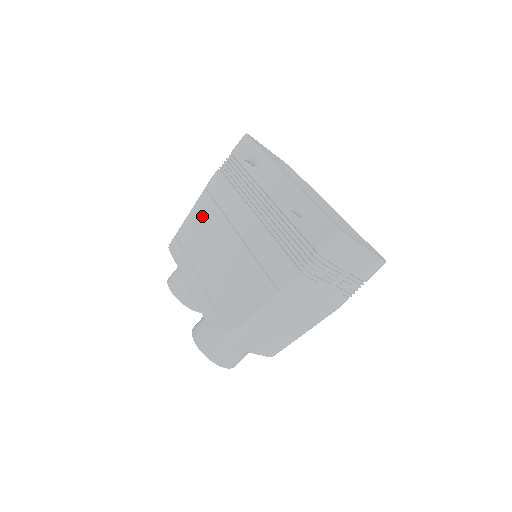
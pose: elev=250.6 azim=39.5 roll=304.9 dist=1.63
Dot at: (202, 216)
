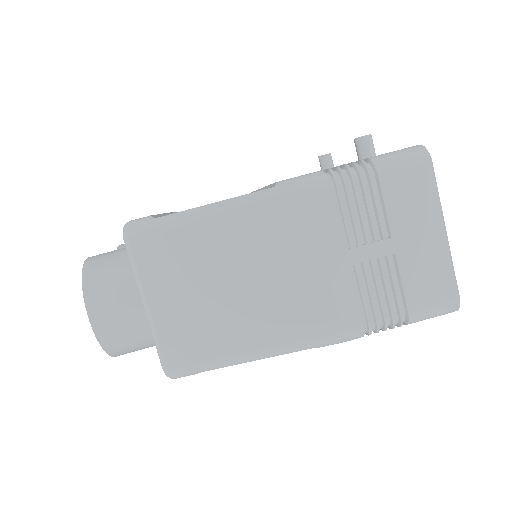
Dot at: occluded
